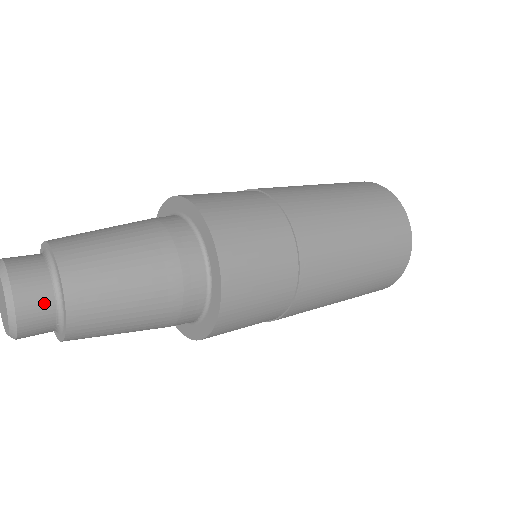
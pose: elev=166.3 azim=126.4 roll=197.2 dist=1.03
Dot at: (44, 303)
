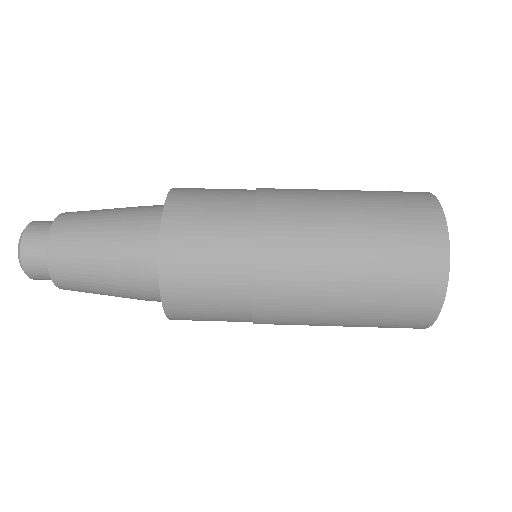
Dot at: (46, 276)
